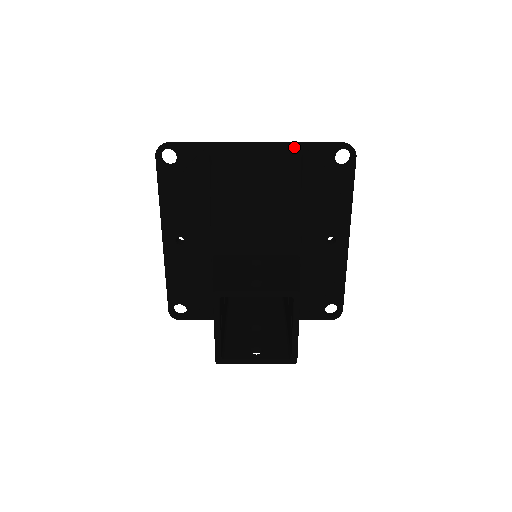
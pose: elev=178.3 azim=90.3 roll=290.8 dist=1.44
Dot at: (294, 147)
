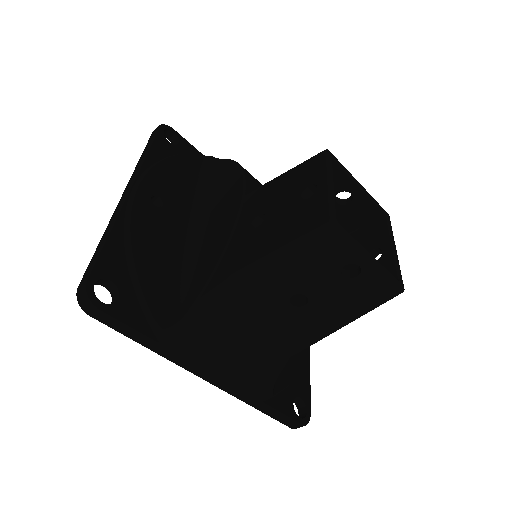
Dot at: occluded
